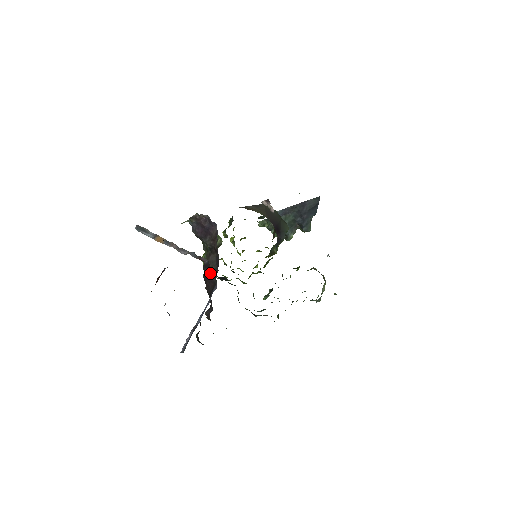
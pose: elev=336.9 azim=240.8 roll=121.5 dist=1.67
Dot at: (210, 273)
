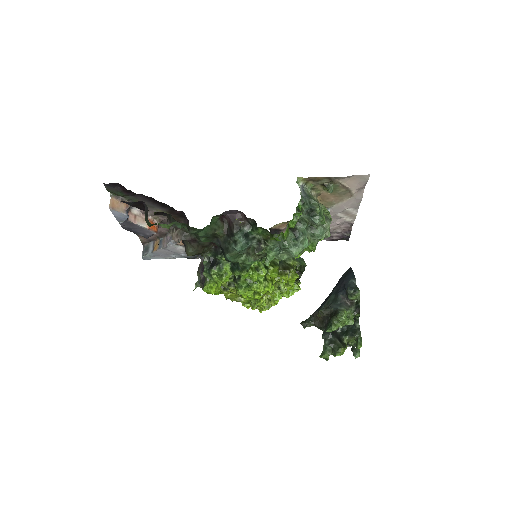
Dot at: occluded
